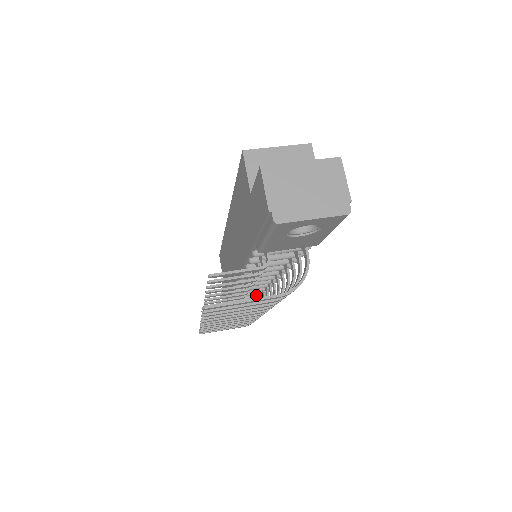
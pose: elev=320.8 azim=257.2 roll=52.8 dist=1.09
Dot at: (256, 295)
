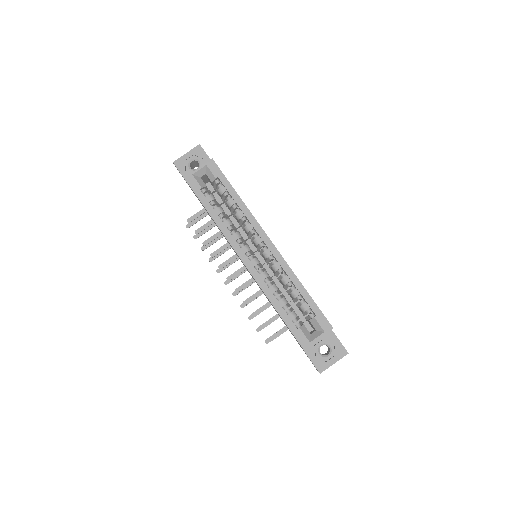
Dot at: occluded
